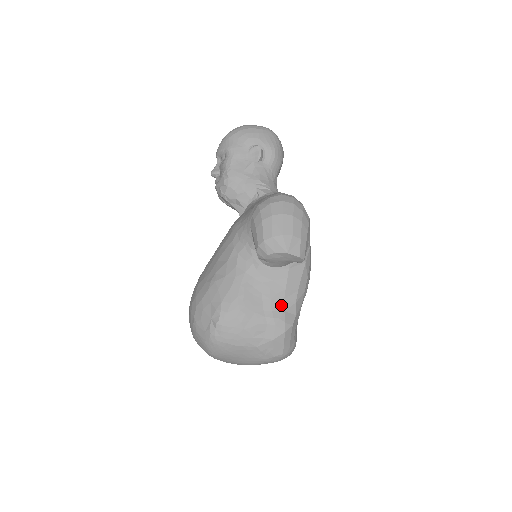
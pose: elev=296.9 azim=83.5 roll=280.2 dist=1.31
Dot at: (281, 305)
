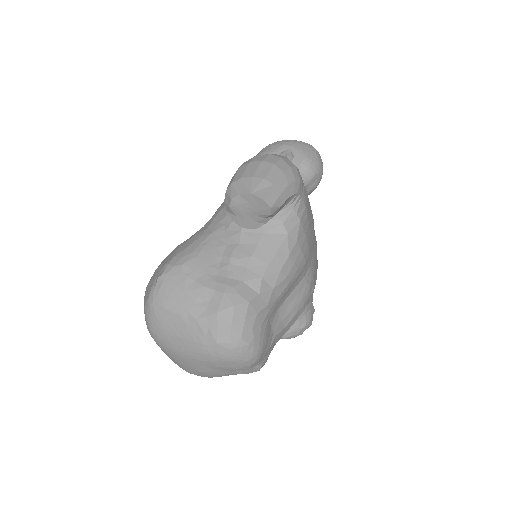
Dot at: (241, 273)
